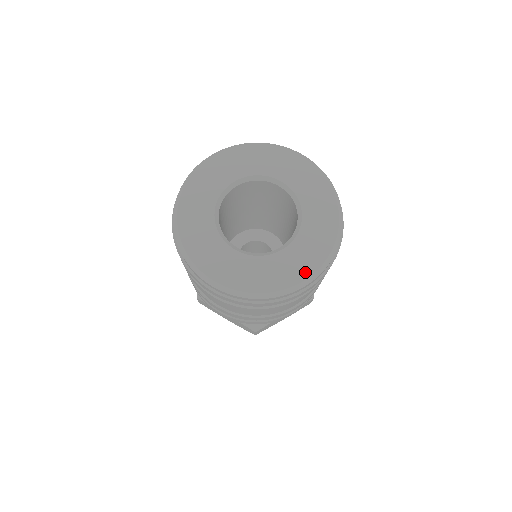
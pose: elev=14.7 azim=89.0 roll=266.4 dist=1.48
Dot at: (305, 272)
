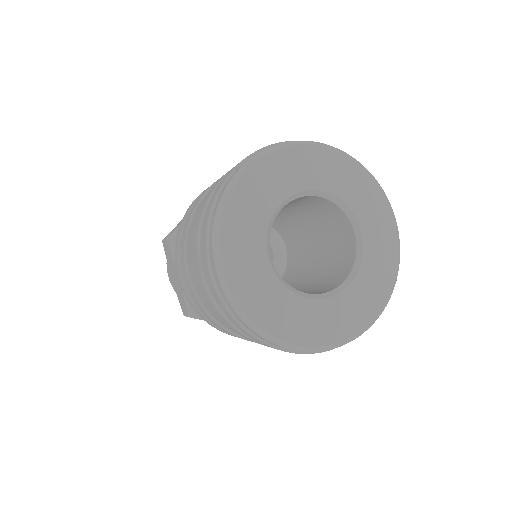
Dot at: (381, 299)
